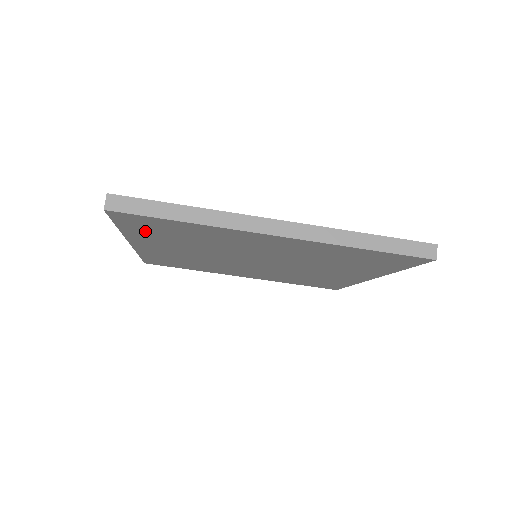
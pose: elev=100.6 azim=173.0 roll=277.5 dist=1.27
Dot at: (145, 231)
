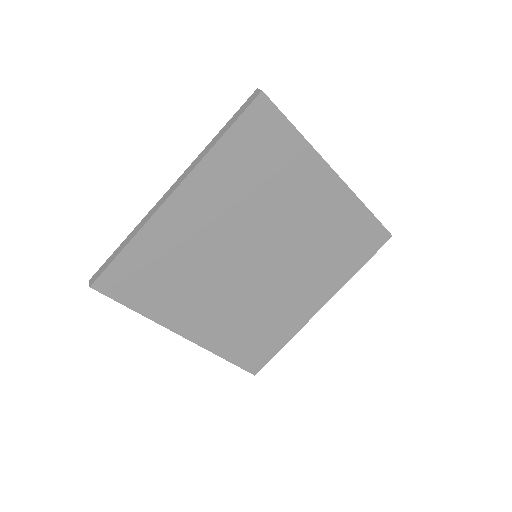
Dot at: (240, 151)
